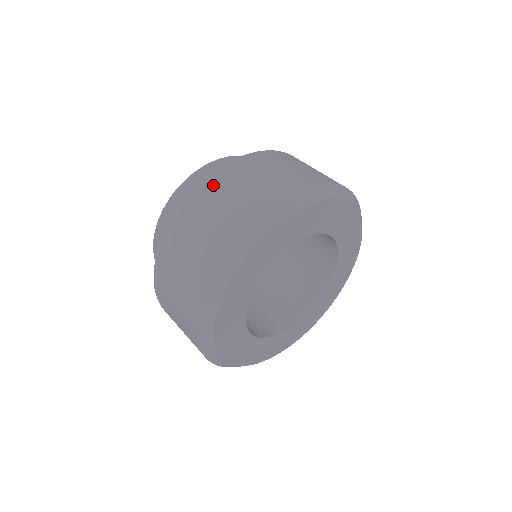
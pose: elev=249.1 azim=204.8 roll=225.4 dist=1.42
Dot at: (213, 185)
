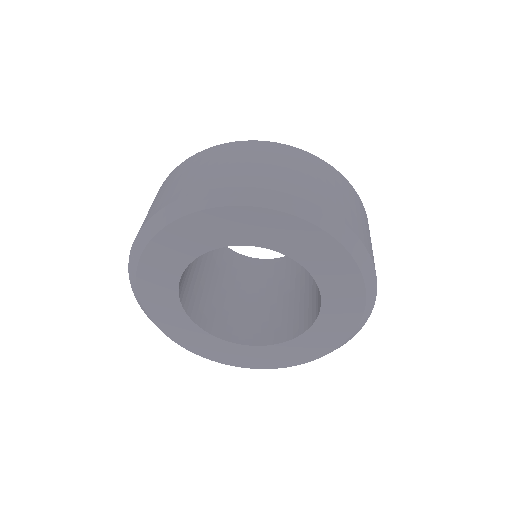
Dot at: (232, 148)
